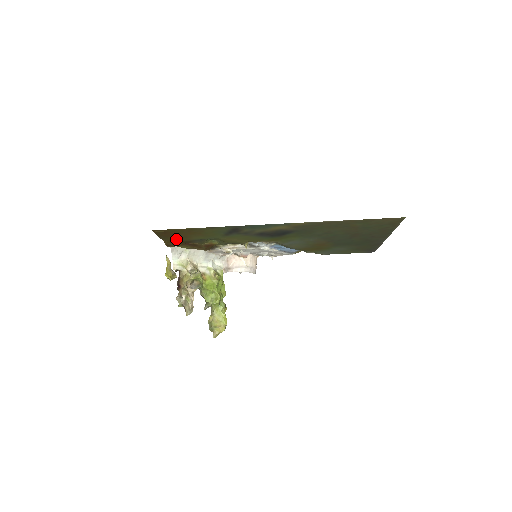
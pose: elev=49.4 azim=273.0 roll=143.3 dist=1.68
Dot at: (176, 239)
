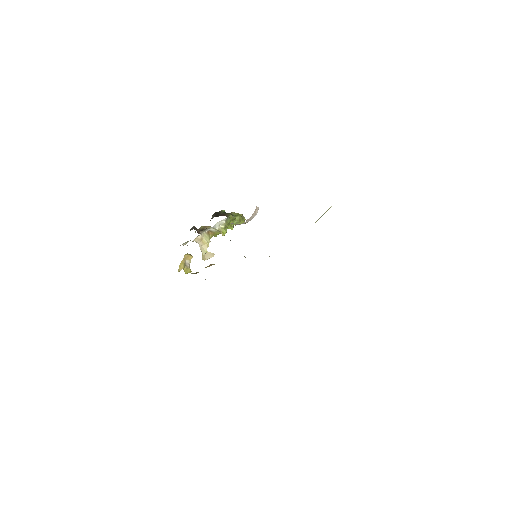
Dot at: occluded
